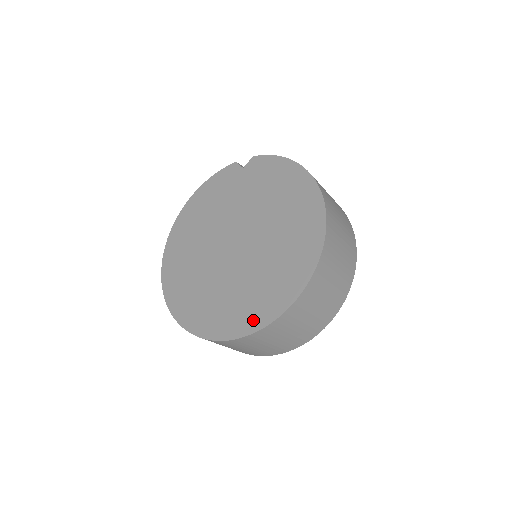
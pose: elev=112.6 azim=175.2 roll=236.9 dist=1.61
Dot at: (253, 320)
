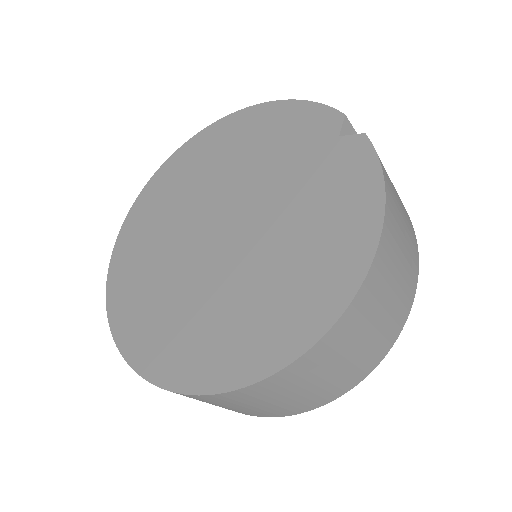
Dot at: (136, 344)
